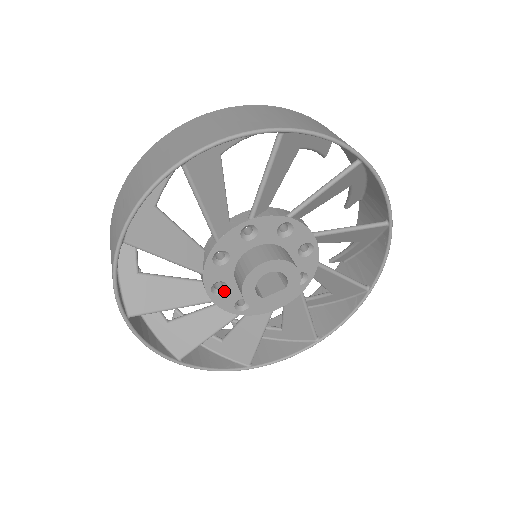
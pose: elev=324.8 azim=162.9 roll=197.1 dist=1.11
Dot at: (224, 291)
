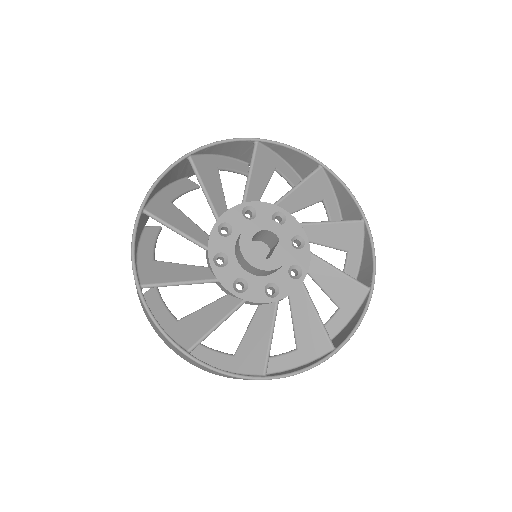
Dot at: (247, 286)
